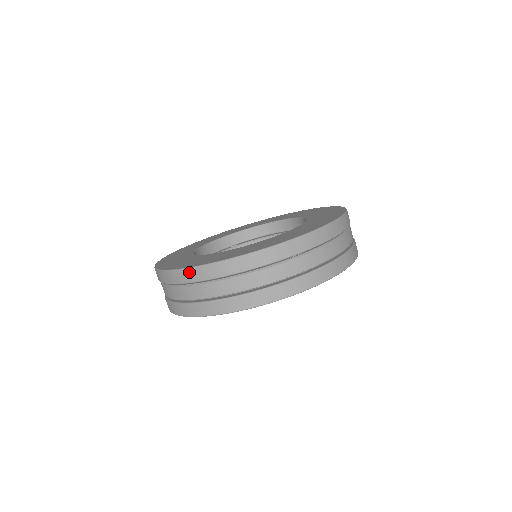
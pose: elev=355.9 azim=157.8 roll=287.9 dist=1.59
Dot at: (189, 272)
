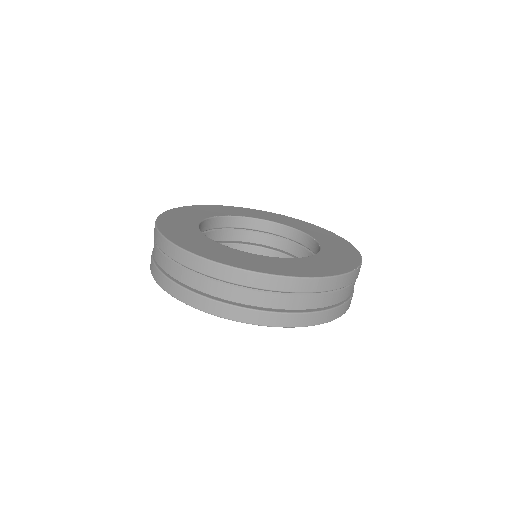
Dot at: occluded
